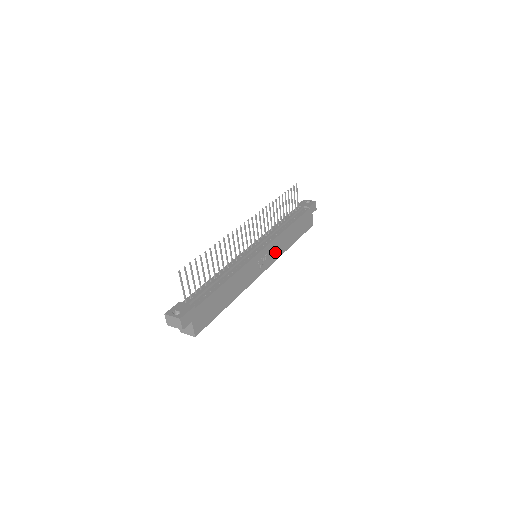
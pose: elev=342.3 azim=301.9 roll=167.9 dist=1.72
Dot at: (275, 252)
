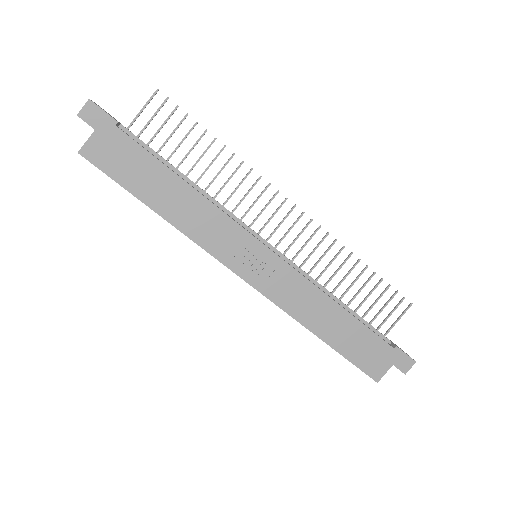
Dot at: (281, 289)
